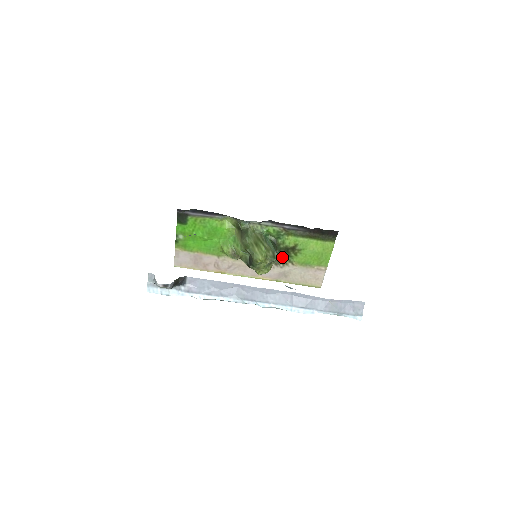
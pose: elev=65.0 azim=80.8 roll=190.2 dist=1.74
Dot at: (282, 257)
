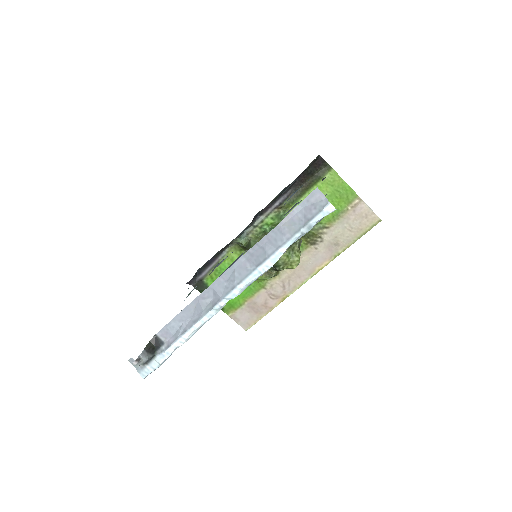
Dot at: (310, 232)
